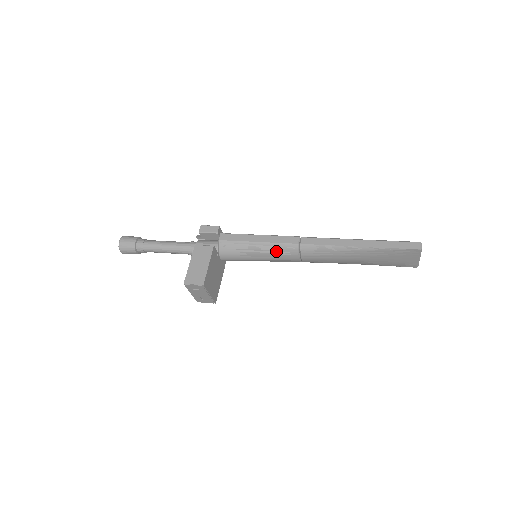
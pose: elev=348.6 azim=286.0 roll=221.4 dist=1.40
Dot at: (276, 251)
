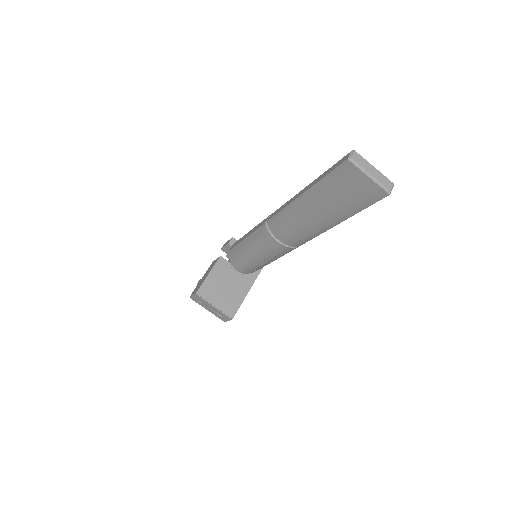
Dot at: (257, 241)
